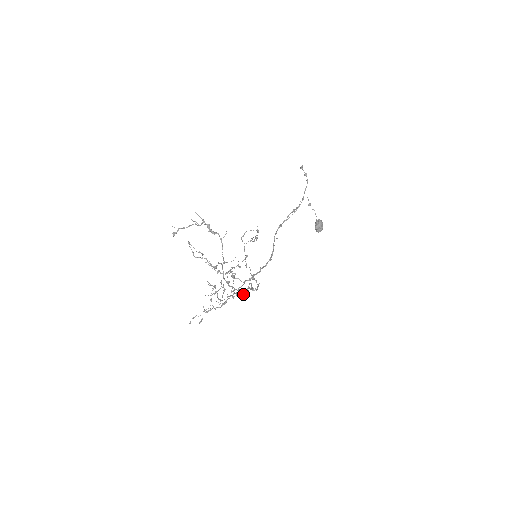
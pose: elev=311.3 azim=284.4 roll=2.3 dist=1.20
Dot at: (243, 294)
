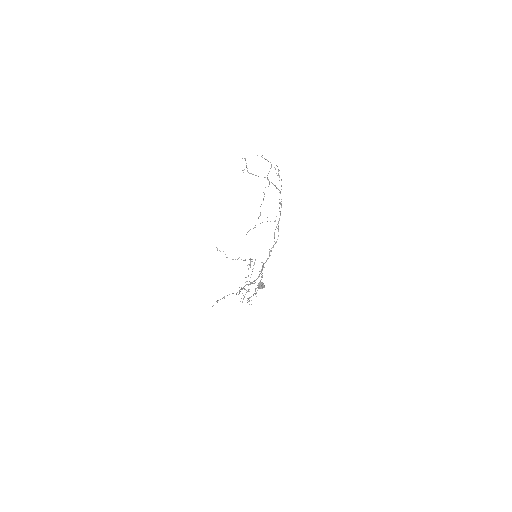
Dot at: occluded
